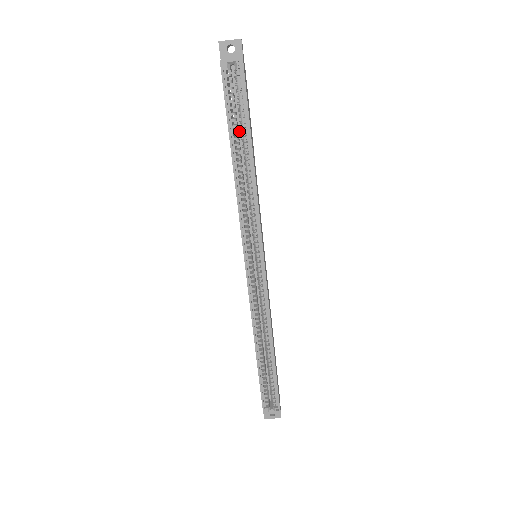
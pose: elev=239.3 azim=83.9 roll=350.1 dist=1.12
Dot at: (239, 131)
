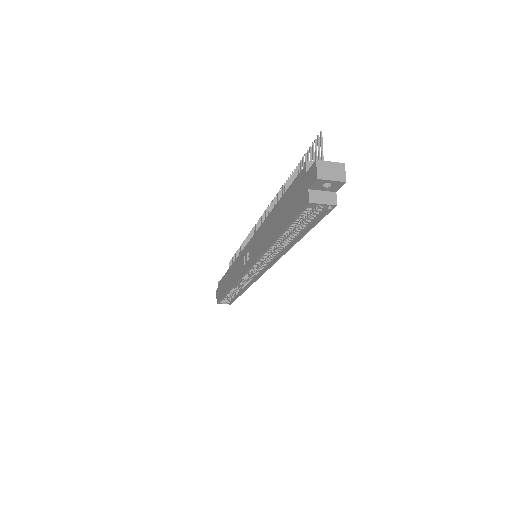
Dot at: occluded
